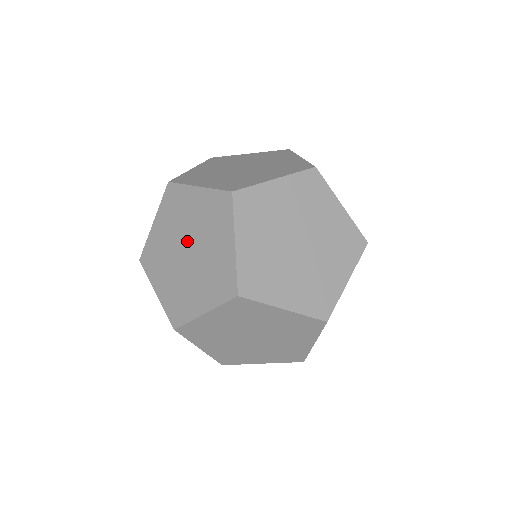
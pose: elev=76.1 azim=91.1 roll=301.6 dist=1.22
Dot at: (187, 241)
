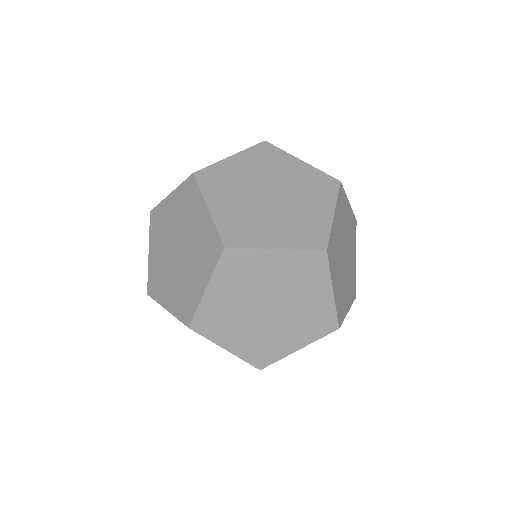
Dot at: (274, 188)
